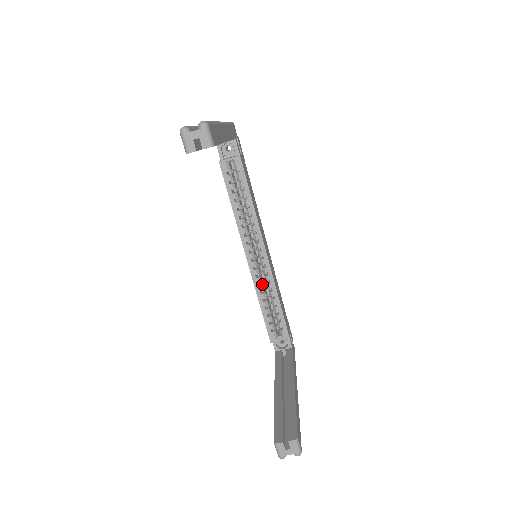
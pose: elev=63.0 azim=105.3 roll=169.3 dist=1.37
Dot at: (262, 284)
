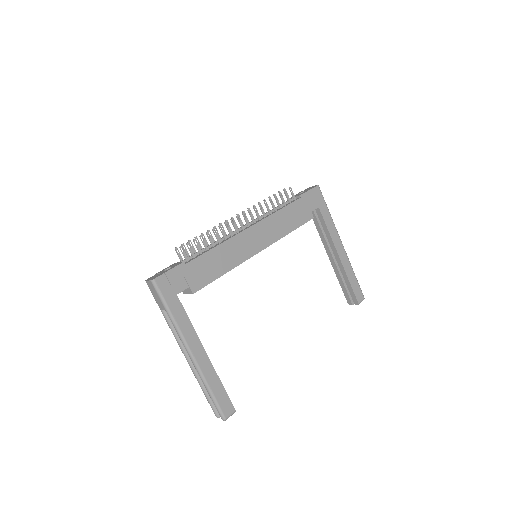
Dot at: occluded
